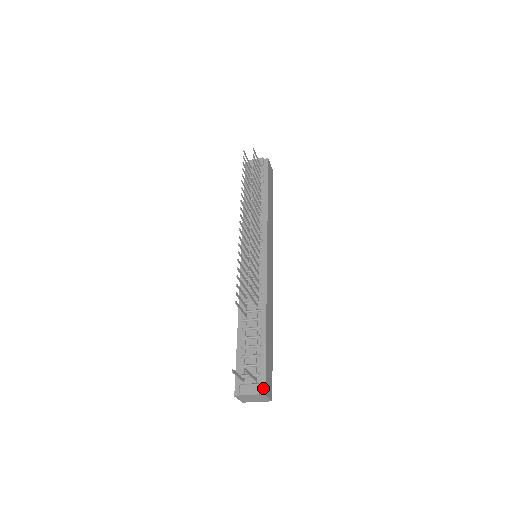
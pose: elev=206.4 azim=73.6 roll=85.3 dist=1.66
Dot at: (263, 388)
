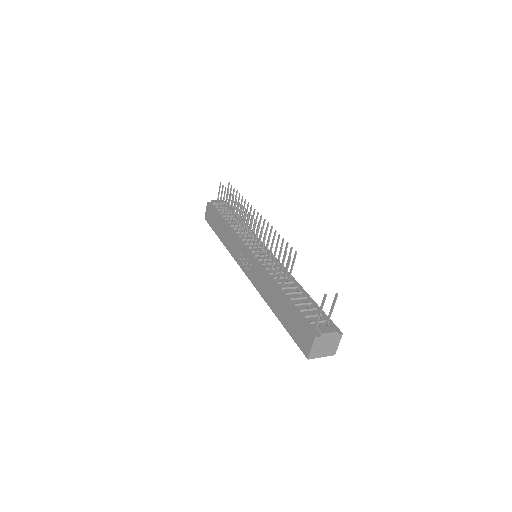
Dot at: (337, 329)
